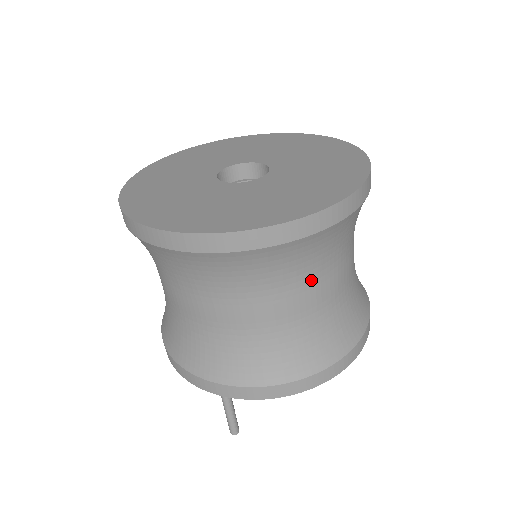
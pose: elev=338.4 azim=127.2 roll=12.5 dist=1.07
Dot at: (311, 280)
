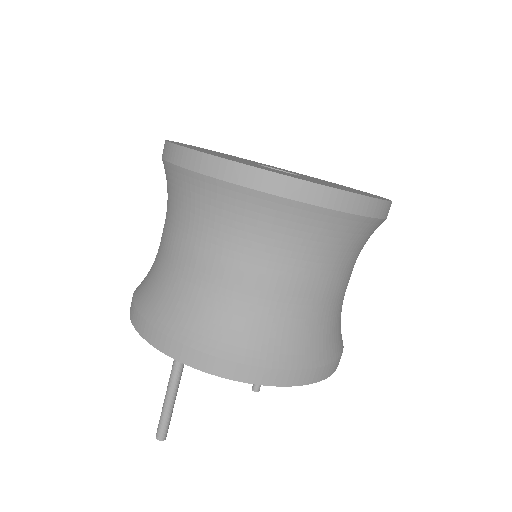
Dot at: (319, 267)
